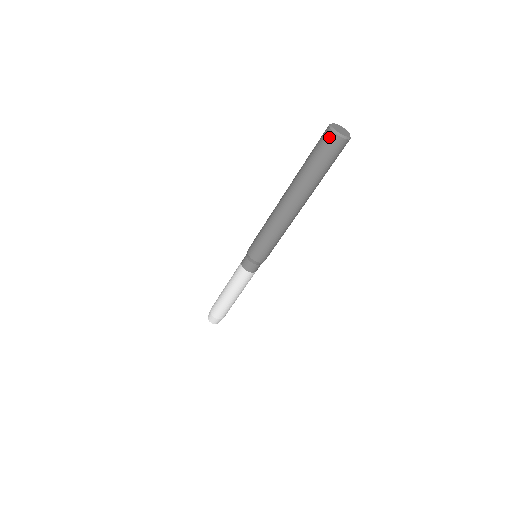
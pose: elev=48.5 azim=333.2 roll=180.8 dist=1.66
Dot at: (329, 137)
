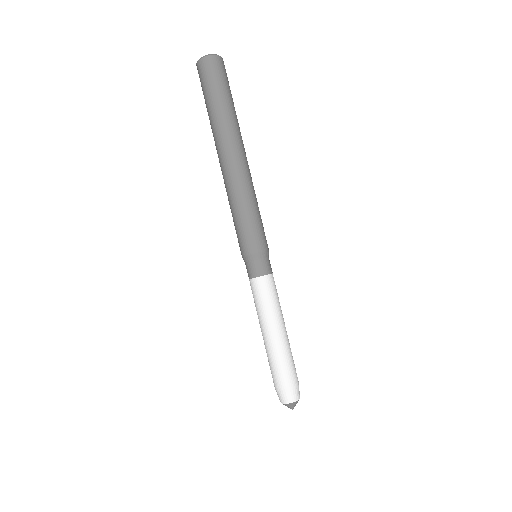
Dot at: (198, 73)
